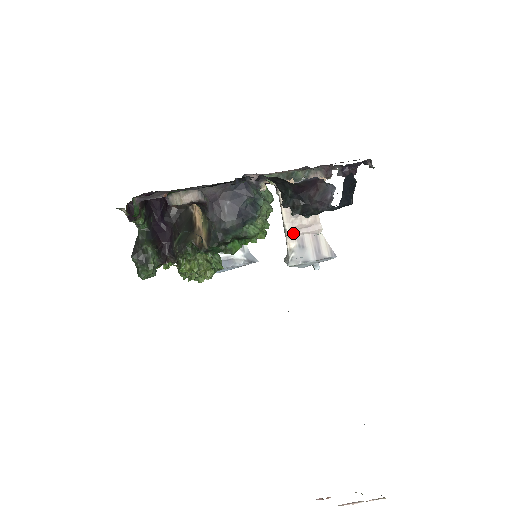
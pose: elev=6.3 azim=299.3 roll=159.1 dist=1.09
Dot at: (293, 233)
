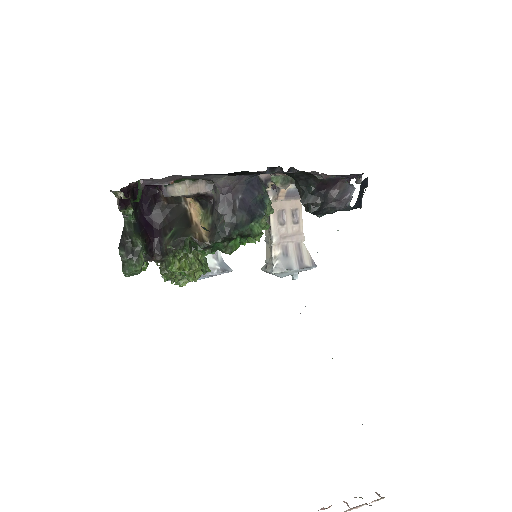
Dot at: (279, 240)
